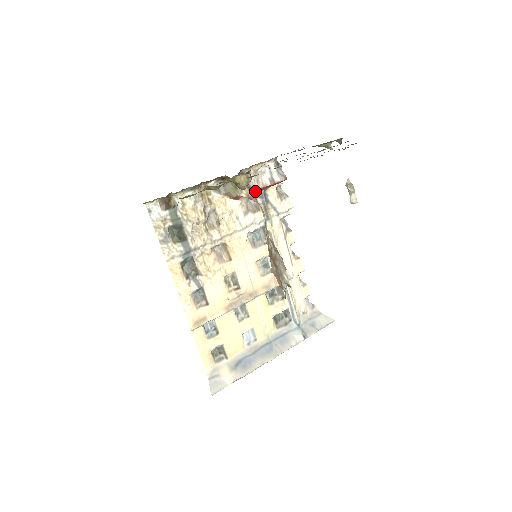
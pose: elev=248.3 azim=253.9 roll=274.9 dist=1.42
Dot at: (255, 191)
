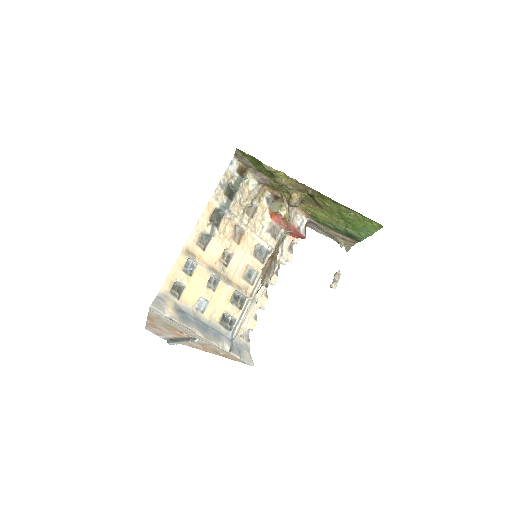
Dot at: (286, 223)
